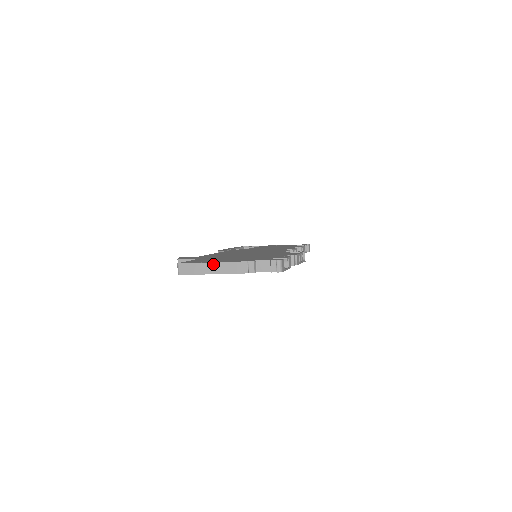
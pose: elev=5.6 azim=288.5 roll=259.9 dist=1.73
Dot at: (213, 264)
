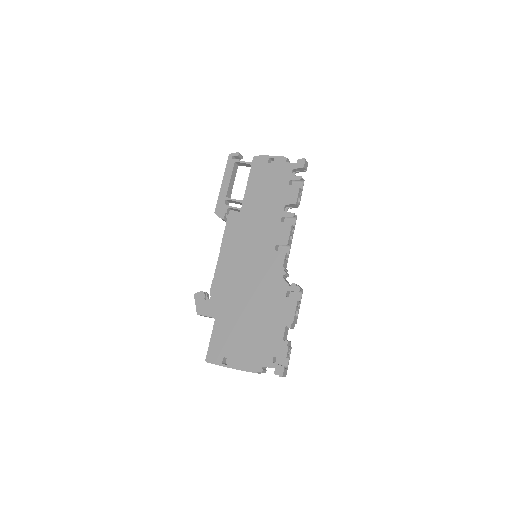
Dot at: occluded
